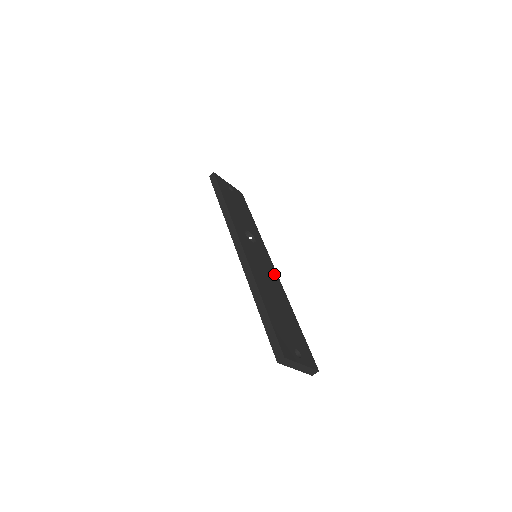
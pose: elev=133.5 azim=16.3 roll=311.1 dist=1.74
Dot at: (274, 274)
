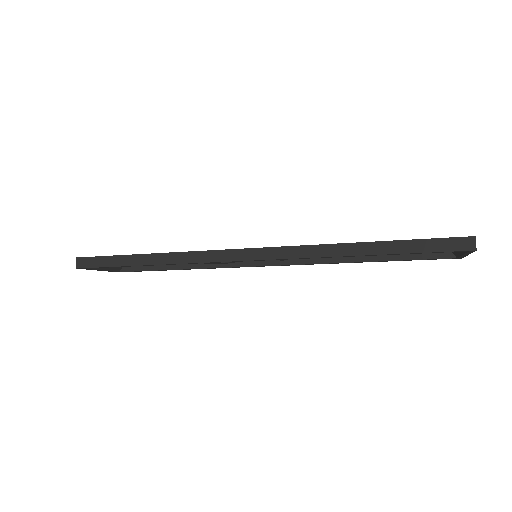
Dot at: occluded
